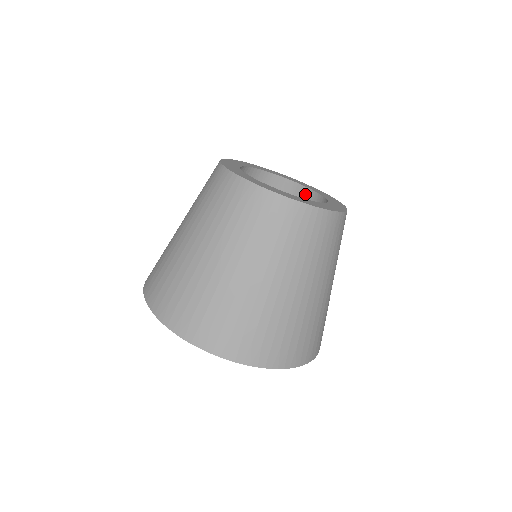
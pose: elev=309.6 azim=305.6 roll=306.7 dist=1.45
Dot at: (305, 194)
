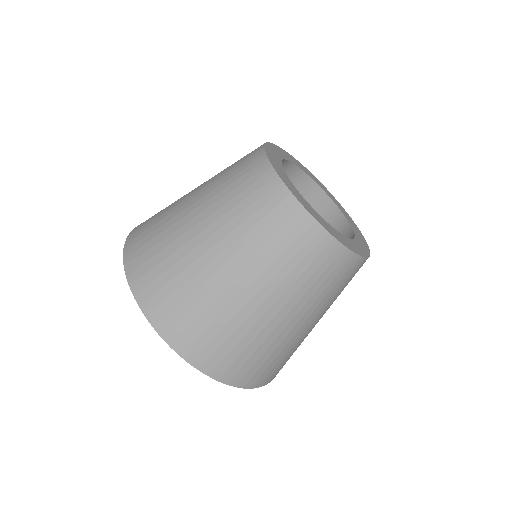
Dot at: (324, 202)
